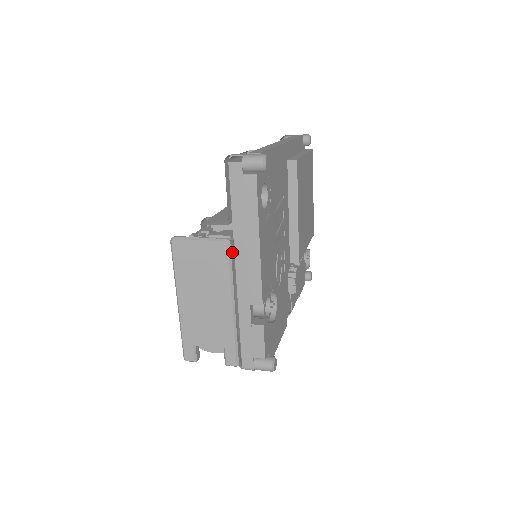
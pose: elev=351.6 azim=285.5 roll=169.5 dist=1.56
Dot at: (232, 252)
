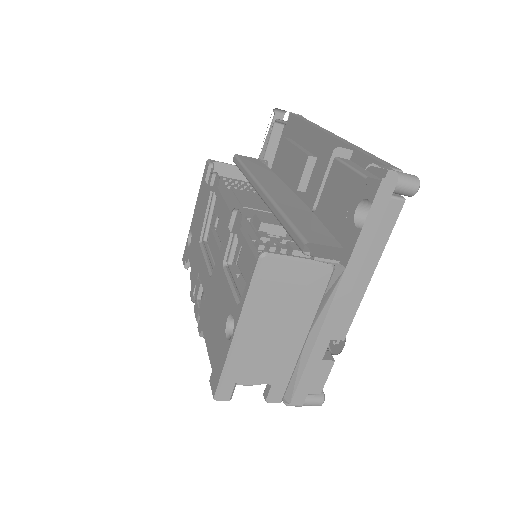
Dot at: occluded
